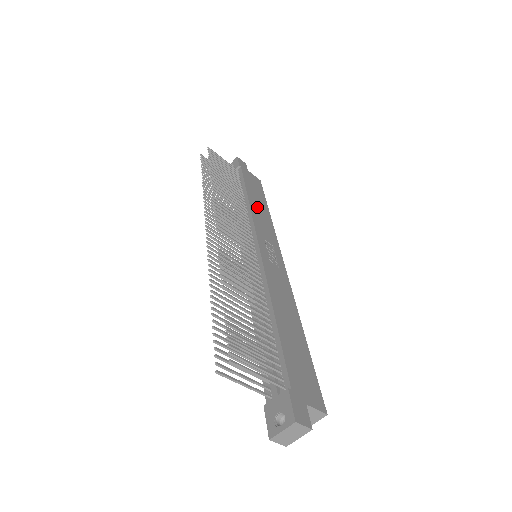
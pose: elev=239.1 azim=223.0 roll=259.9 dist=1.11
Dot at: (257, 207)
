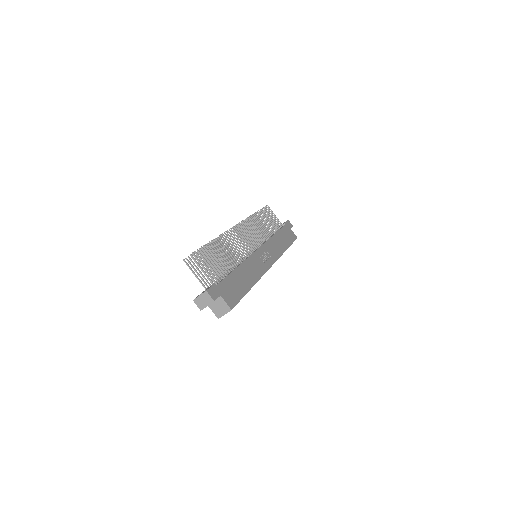
Dot at: (278, 241)
